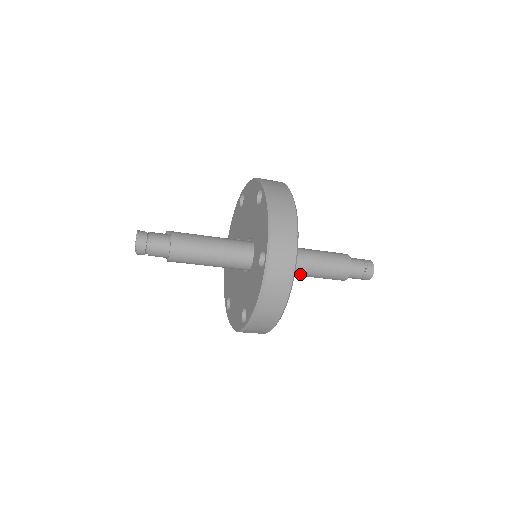
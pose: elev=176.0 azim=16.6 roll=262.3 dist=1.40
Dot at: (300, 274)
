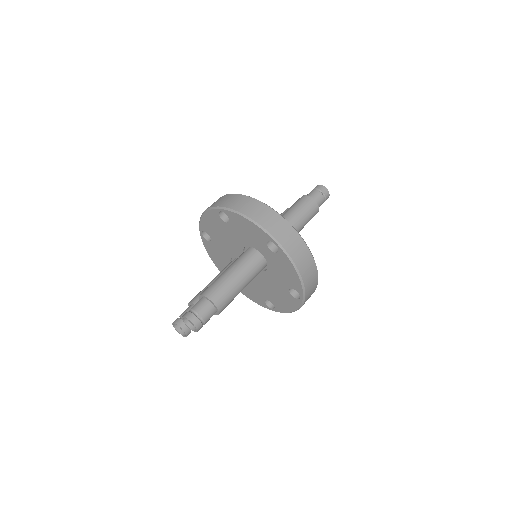
Dot at: occluded
